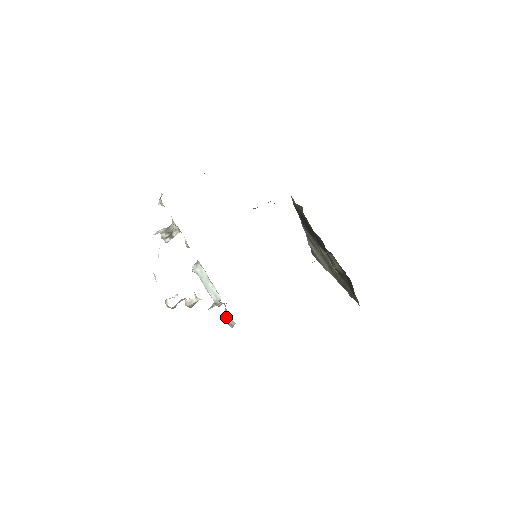
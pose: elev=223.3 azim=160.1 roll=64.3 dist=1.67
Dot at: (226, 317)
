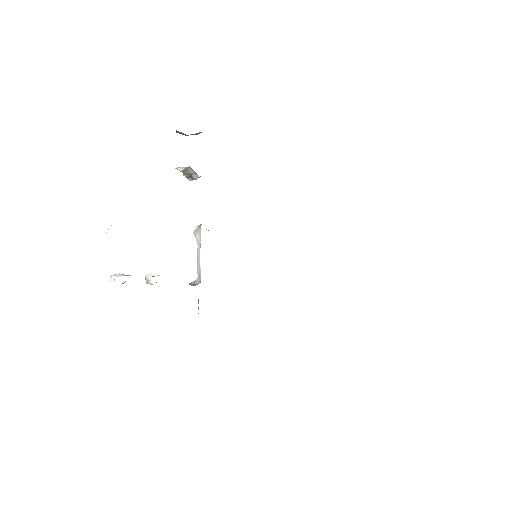
Dot at: (198, 303)
